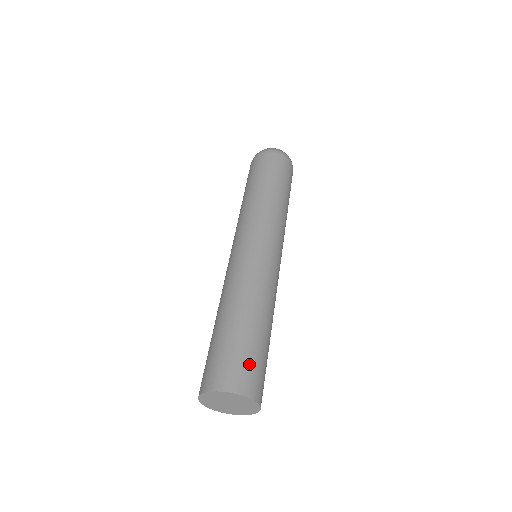
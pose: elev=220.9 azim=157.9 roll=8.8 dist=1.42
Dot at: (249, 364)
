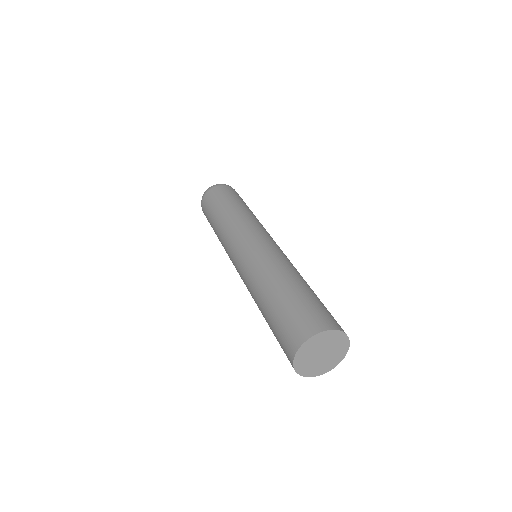
Dot at: occluded
